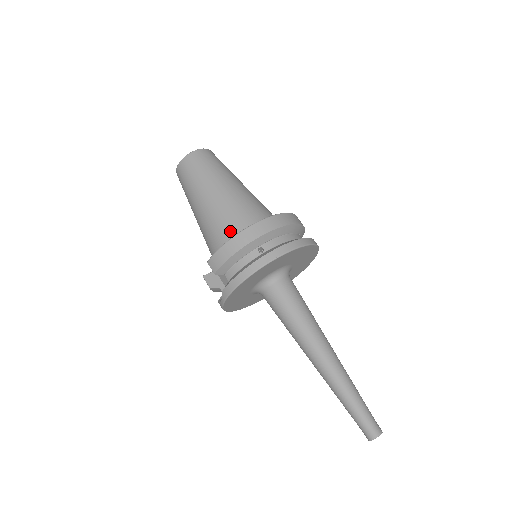
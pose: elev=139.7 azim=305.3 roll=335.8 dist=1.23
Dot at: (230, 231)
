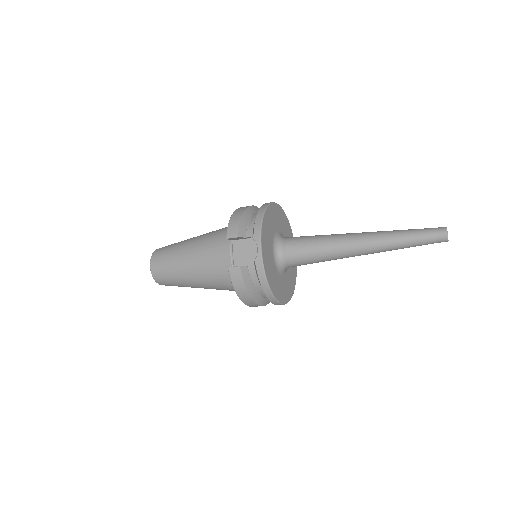
Dot at: occluded
